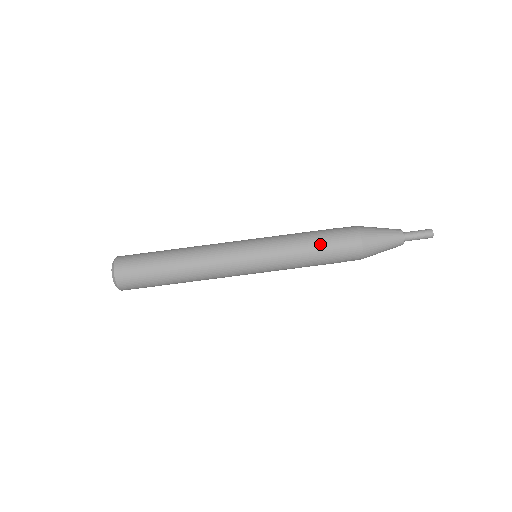
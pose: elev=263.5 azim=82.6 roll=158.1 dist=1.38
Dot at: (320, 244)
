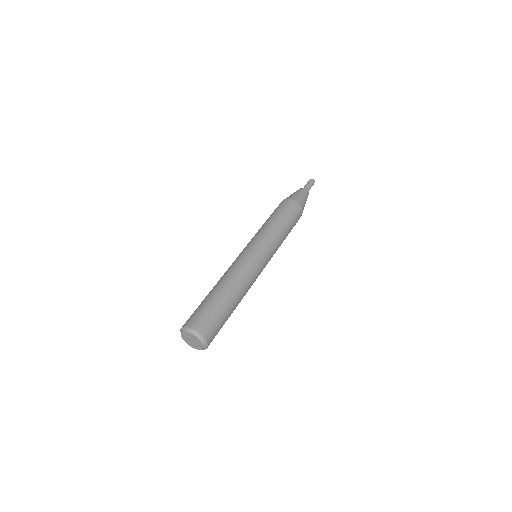
Dot at: (277, 216)
